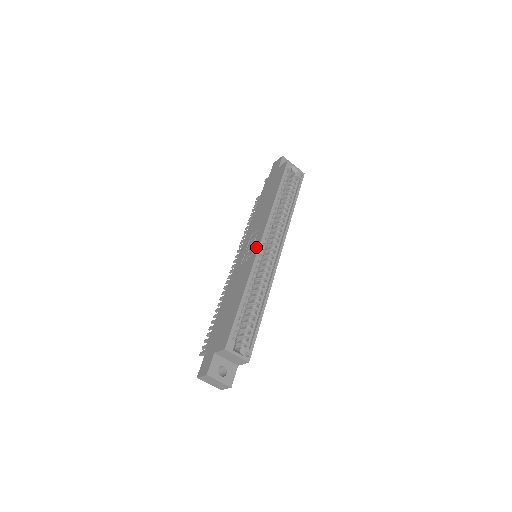
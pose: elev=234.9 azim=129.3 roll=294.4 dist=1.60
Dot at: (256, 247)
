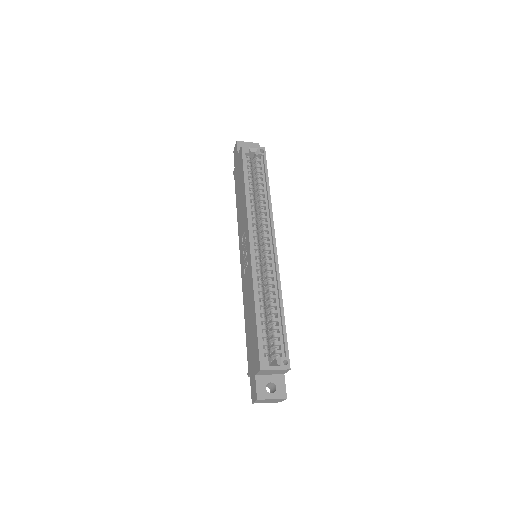
Dot at: (248, 251)
